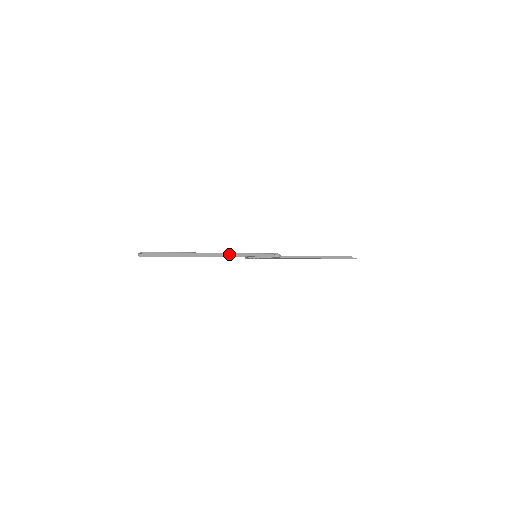
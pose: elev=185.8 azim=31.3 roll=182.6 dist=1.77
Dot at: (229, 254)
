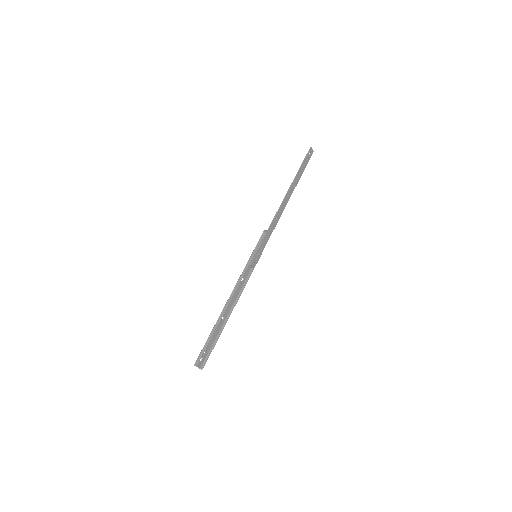
Dot at: (237, 283)
